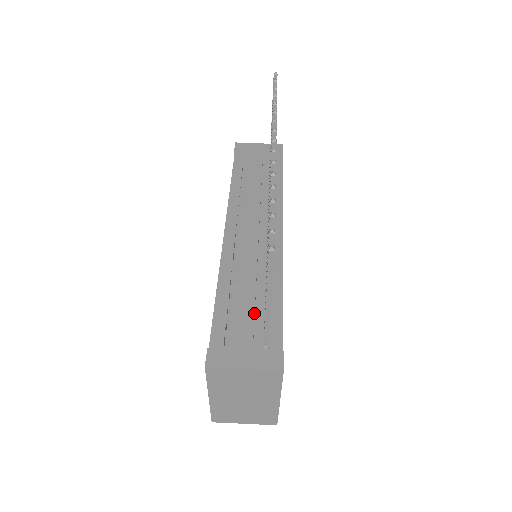
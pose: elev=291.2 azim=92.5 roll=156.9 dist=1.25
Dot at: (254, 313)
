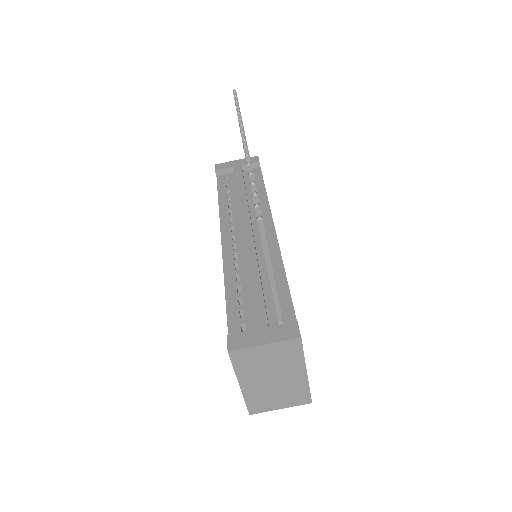
Dot at: (263, 297)
